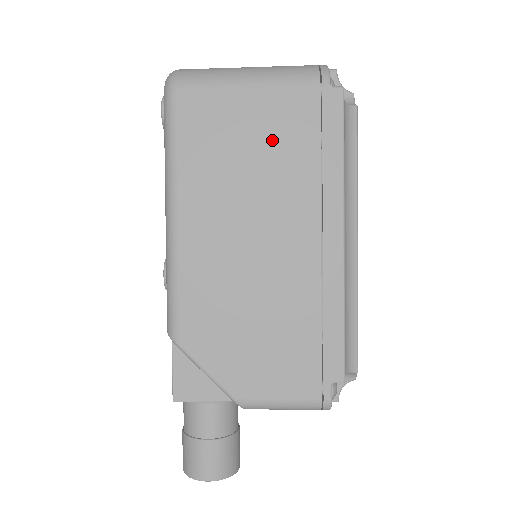
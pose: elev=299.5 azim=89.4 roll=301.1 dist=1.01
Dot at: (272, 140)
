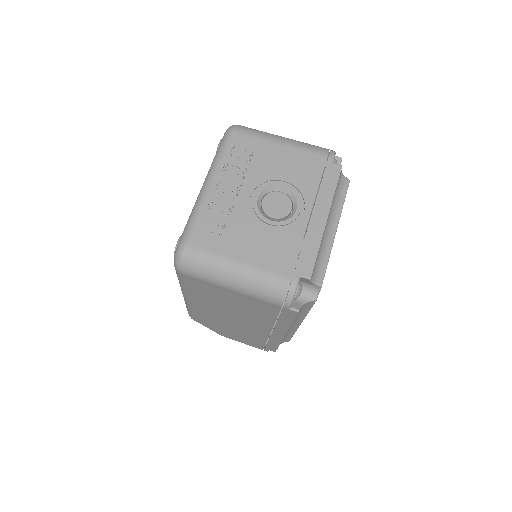
Dot at: (246, 306)
